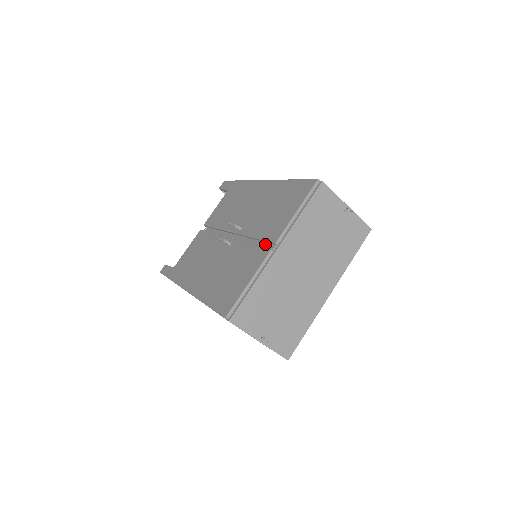
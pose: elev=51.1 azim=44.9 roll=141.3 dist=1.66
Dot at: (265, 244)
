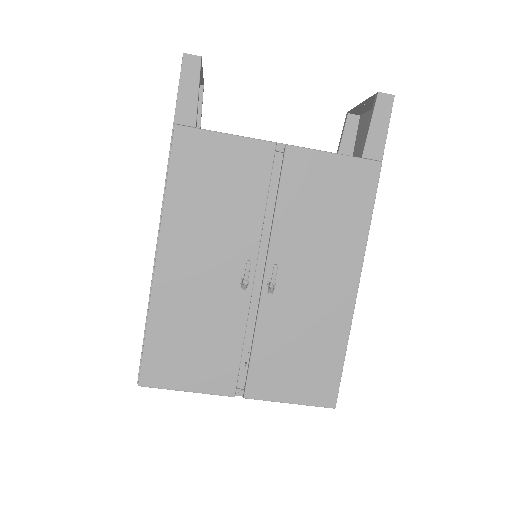
Dot at: (246, 367)
